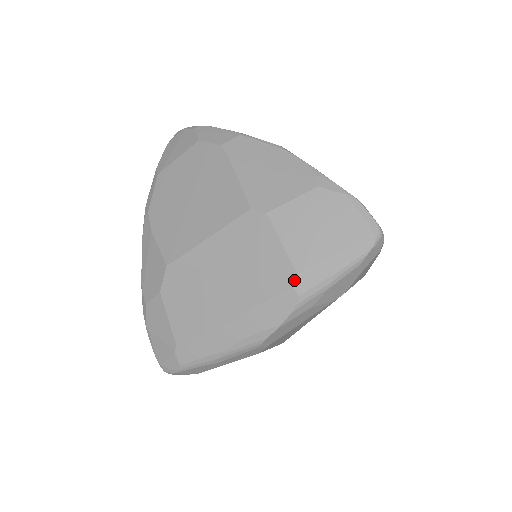
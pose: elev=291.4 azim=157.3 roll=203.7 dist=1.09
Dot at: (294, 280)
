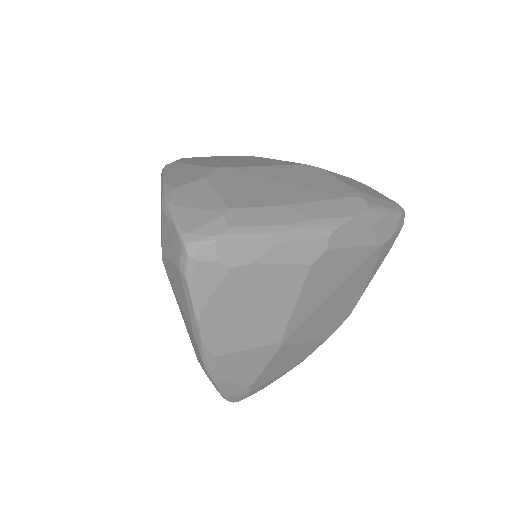
Dot at: (360, 194)
